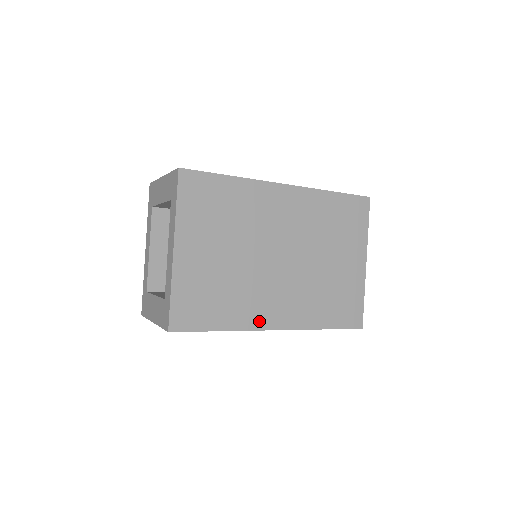
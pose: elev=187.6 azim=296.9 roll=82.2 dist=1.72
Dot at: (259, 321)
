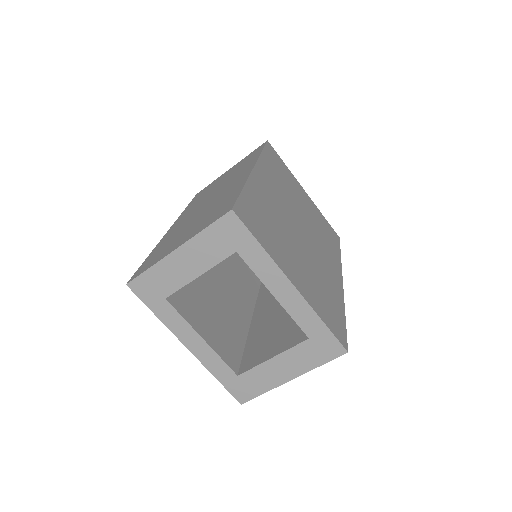
Dot at: (338, 286)
